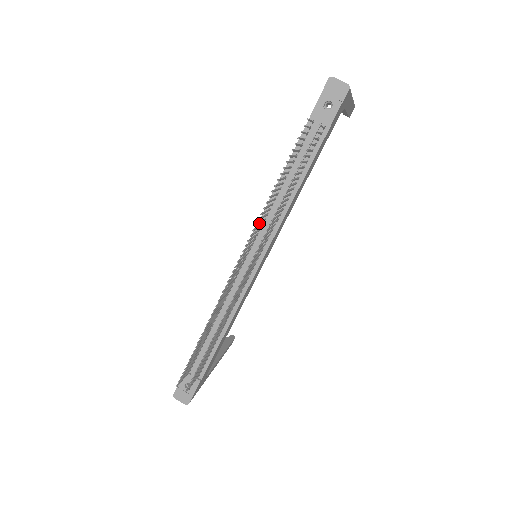
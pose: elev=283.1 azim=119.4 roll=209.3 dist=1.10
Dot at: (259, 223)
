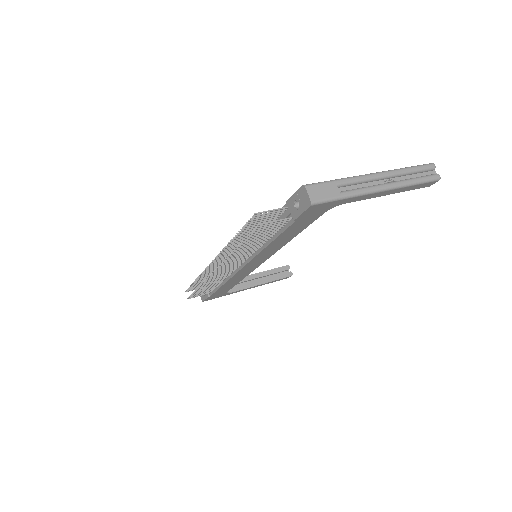
Dot at: (231, 248)
